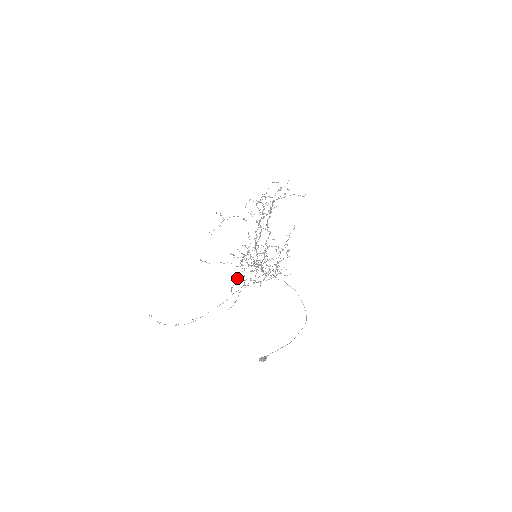
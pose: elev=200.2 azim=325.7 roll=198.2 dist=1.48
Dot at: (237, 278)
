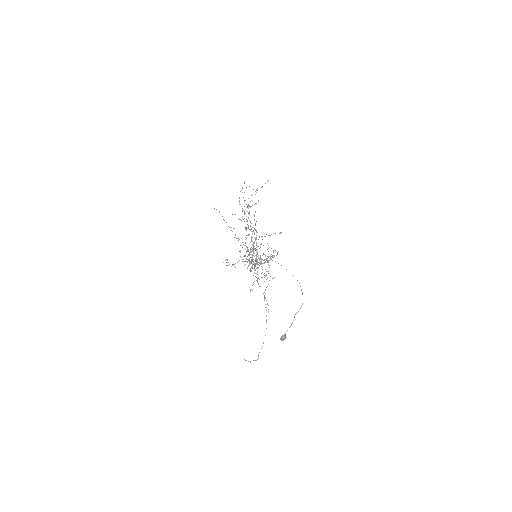
Dot at: occluded
